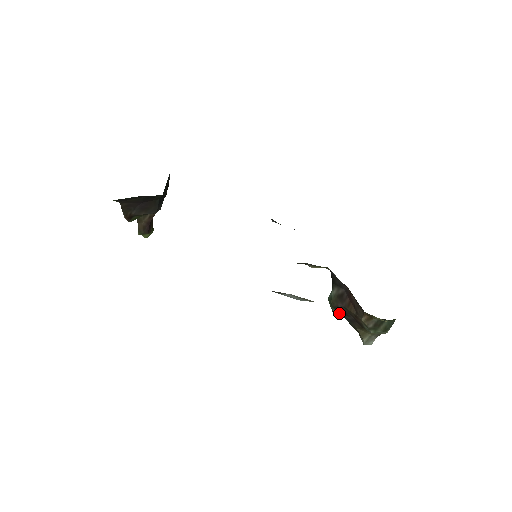
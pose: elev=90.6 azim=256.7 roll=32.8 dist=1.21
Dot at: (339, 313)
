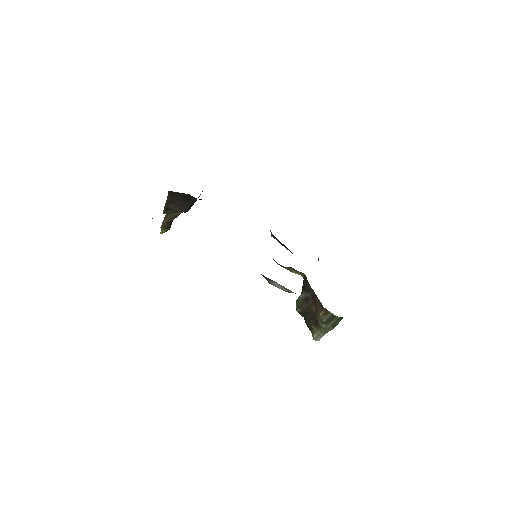
Dot at: (302, 312)
